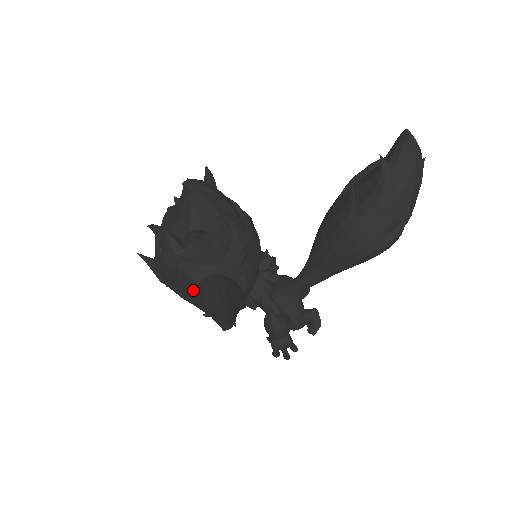
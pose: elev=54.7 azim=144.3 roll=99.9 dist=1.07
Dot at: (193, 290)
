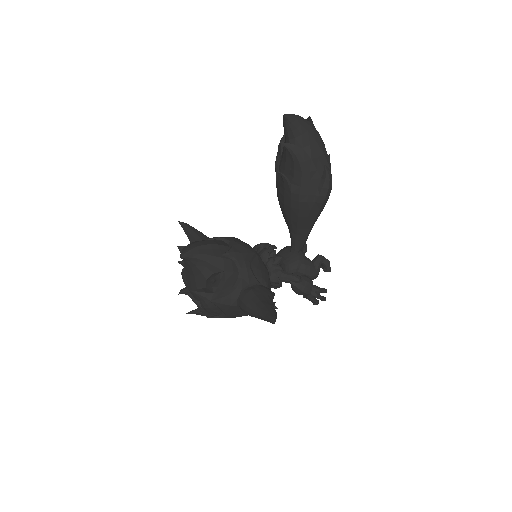
Dot at: (237, 310)
